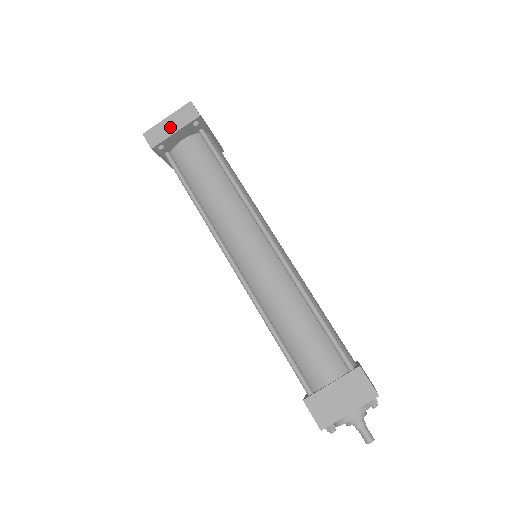
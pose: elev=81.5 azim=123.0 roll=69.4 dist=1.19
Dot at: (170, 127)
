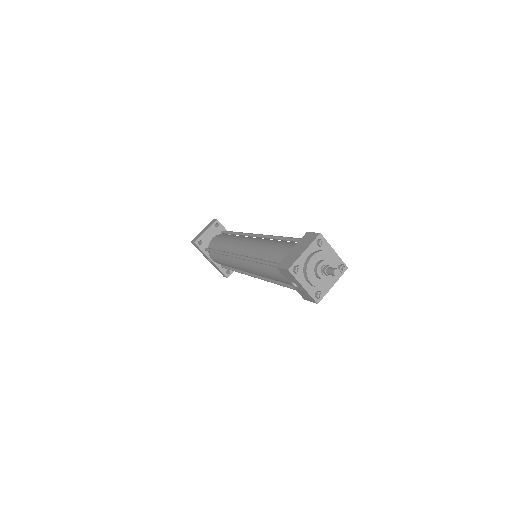
Dot at: (203, 231)
